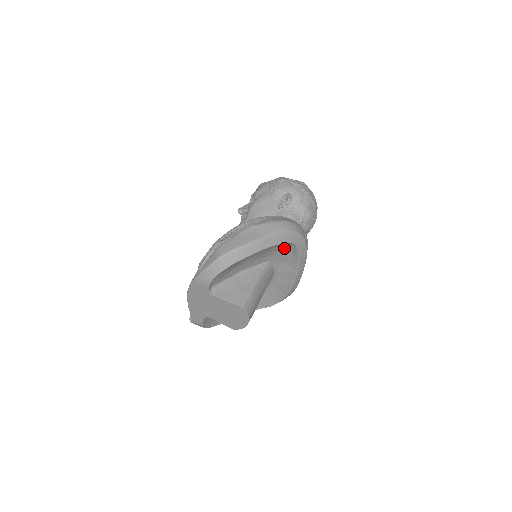
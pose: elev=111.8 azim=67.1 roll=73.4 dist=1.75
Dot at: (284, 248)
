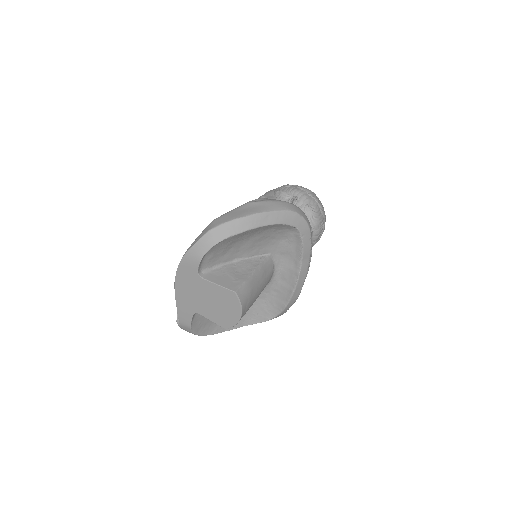
Dot at: (286, 237)
